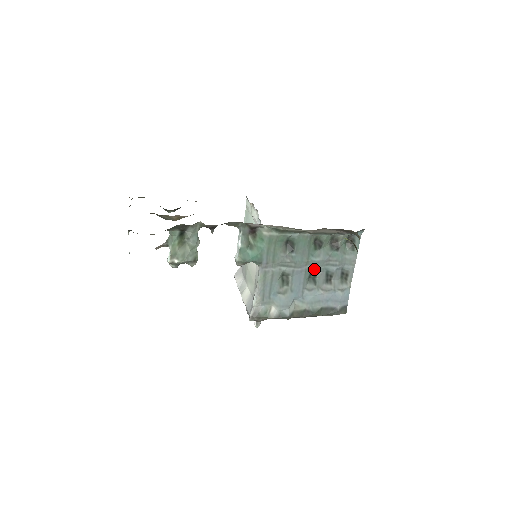
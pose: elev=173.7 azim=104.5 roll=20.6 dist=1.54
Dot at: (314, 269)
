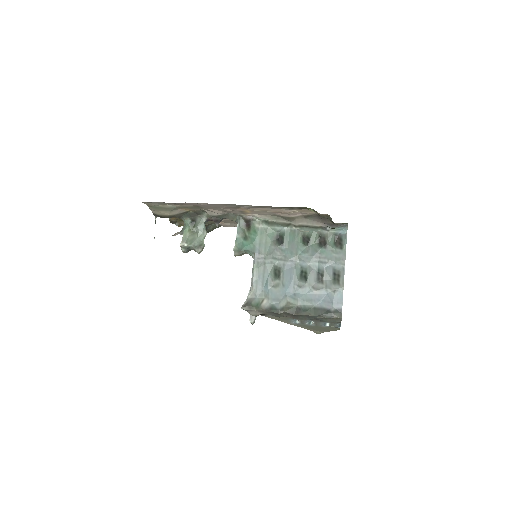
Dot at: (304, 265)
